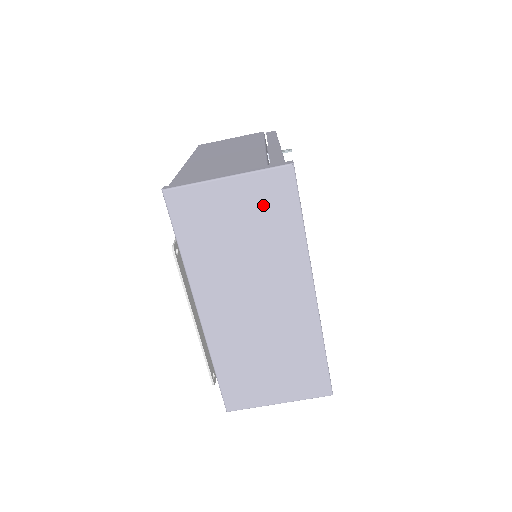
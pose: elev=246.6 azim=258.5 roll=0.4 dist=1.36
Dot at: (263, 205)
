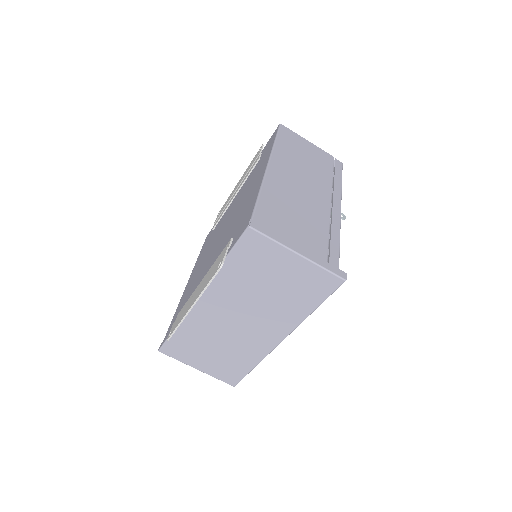
Dot at: (303, 284)
